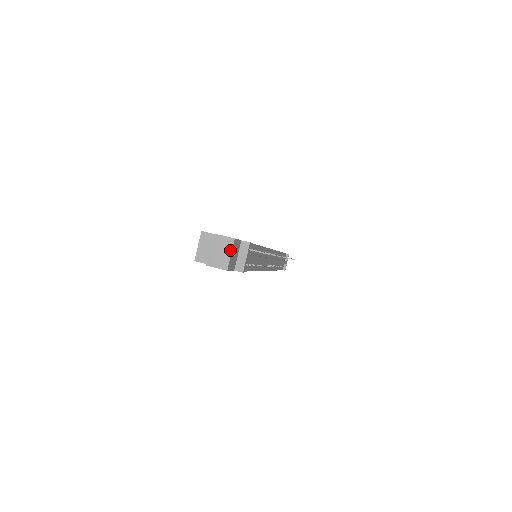
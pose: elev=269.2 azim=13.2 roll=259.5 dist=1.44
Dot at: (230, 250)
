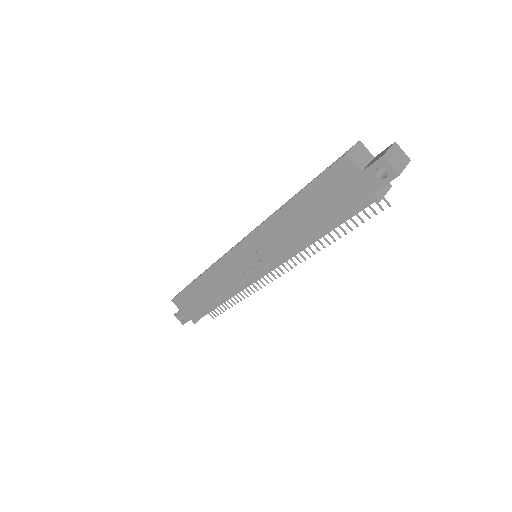
Dot at: (405, 164)
